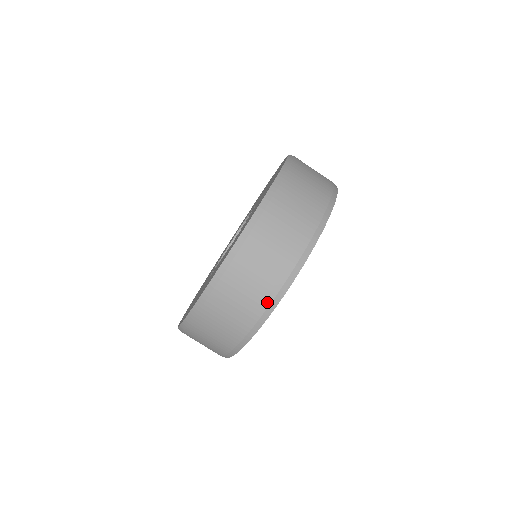
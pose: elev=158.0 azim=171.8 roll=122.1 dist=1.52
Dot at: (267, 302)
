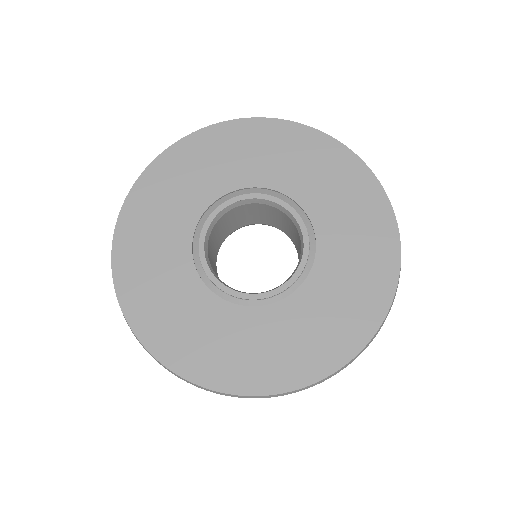
Dot at: occluded
